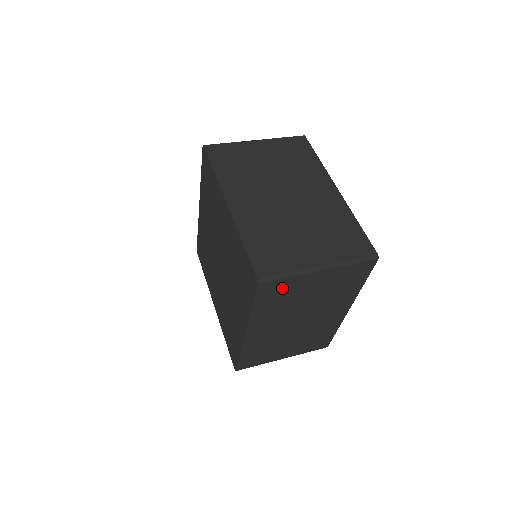
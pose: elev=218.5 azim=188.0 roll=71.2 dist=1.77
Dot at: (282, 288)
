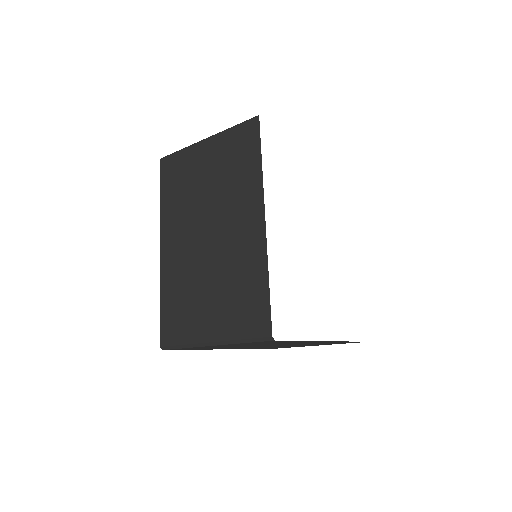
Dot at: occluded
